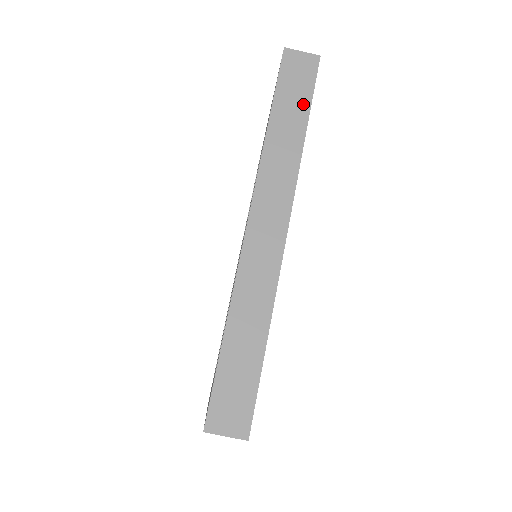
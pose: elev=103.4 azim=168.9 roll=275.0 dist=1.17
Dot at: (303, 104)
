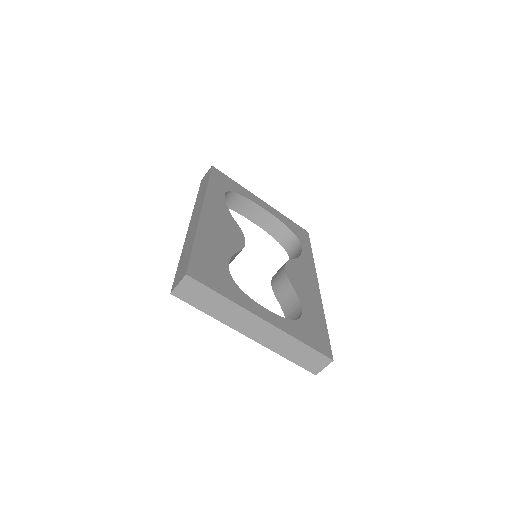
Dot at: (207, 180)
